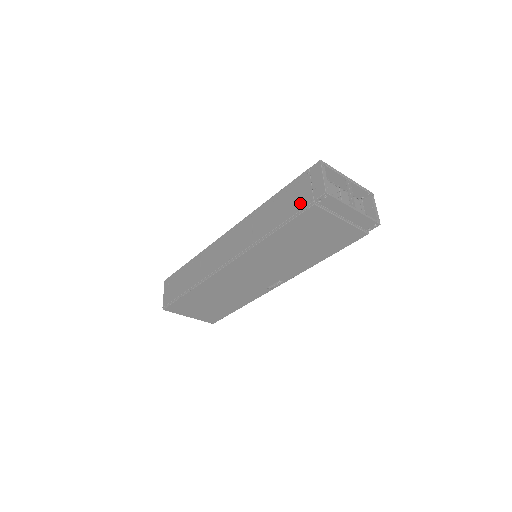
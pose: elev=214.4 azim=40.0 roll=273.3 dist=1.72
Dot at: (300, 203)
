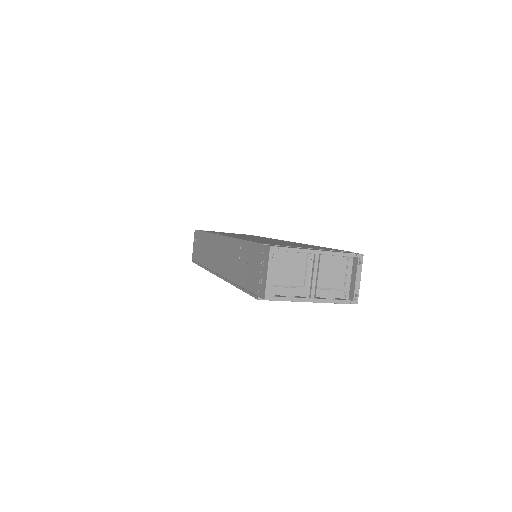
Dot at: (252, 283)
